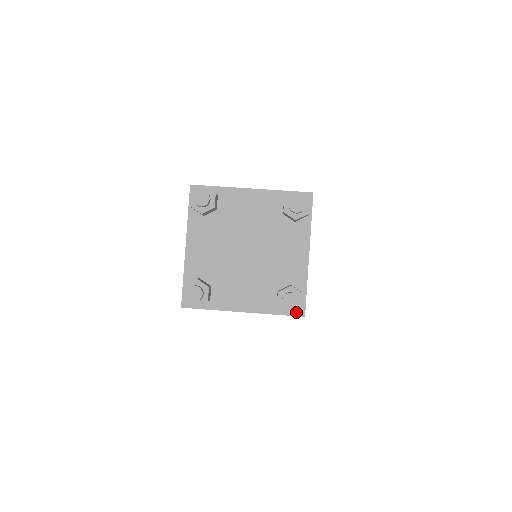
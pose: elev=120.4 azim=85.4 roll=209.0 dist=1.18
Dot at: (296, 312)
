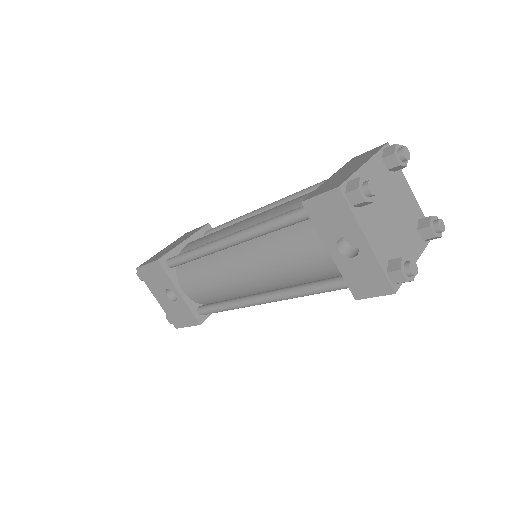
Dot at: occluded
